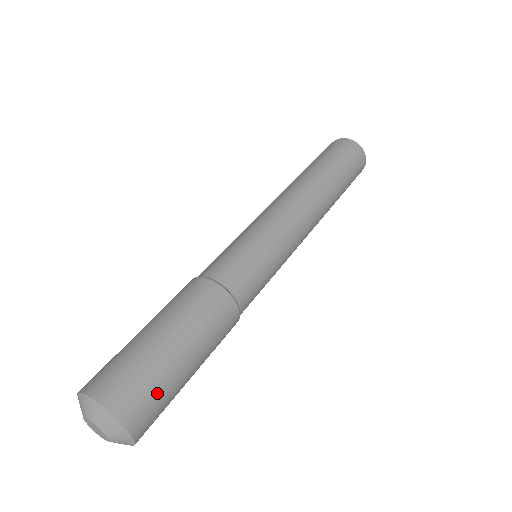
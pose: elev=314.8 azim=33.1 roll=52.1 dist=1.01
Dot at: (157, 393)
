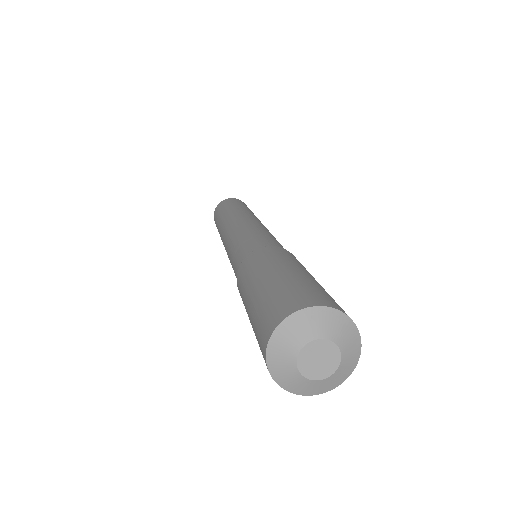
Dot at: (305, 287)
